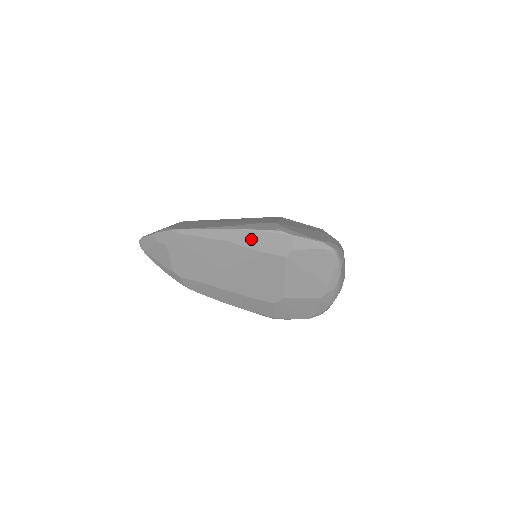
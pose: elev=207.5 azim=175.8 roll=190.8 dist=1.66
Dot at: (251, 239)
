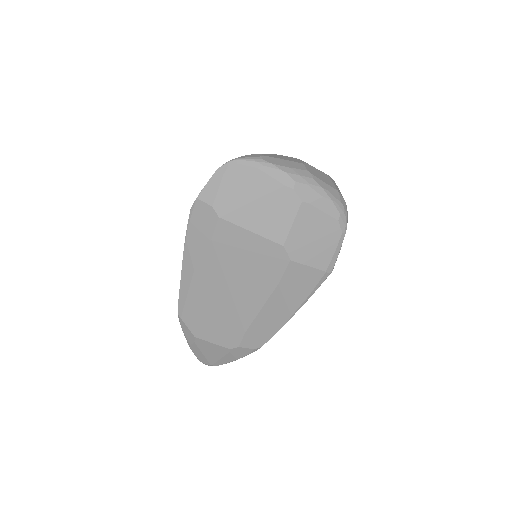
Dot at: (194, 246)
